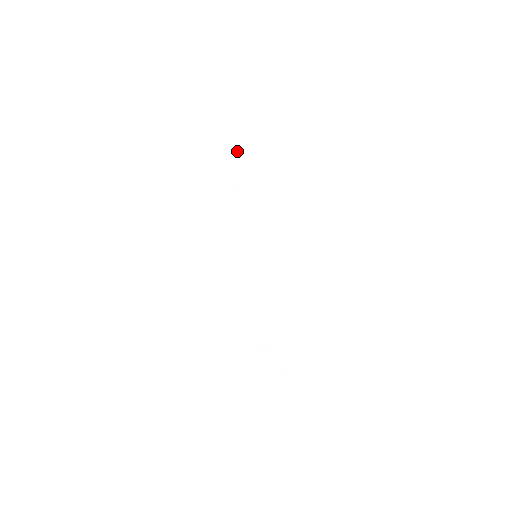
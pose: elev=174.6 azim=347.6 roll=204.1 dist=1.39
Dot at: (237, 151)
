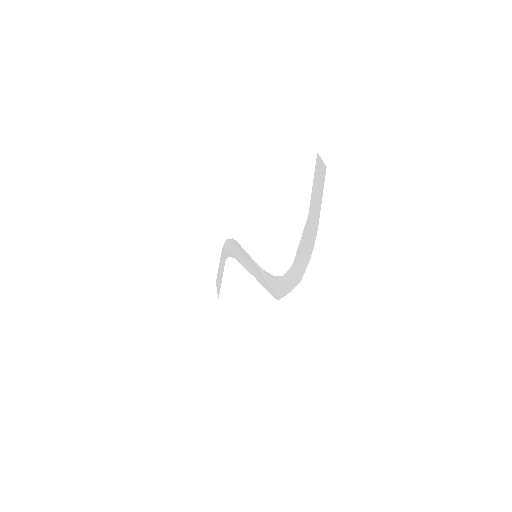
Dot at: (229, 253)
